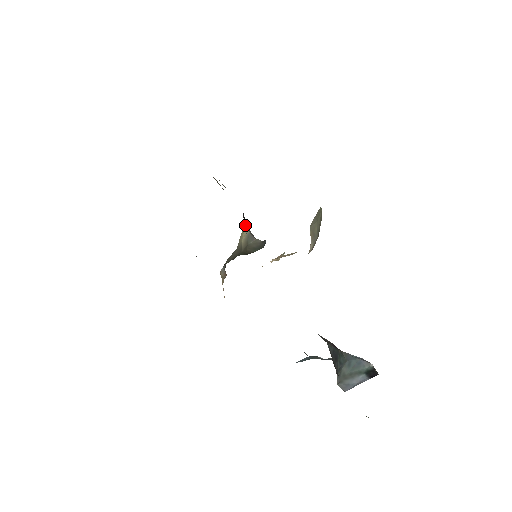
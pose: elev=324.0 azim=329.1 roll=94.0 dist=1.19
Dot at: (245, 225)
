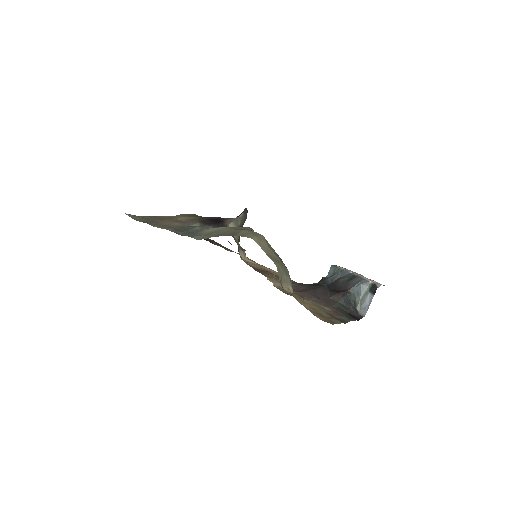
Dot at: (227, 223)
